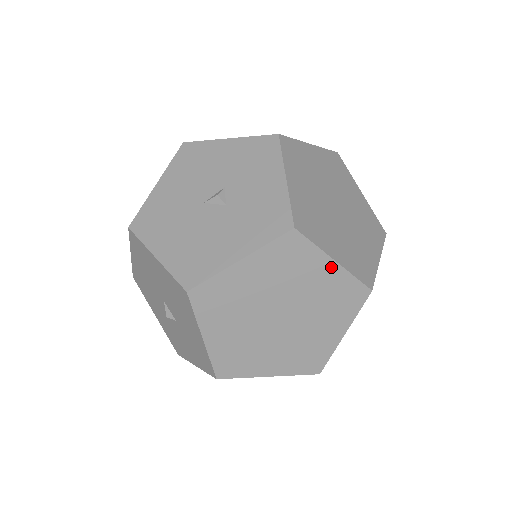
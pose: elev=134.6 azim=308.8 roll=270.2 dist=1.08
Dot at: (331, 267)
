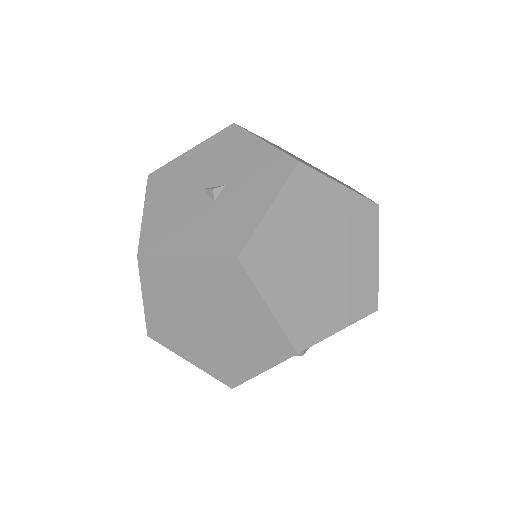
Dot at: (263, 310)
